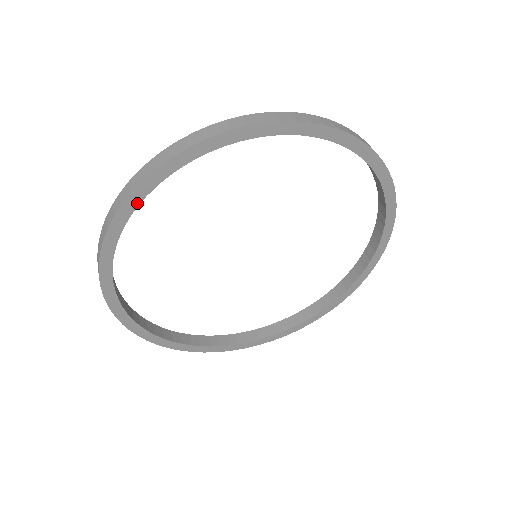
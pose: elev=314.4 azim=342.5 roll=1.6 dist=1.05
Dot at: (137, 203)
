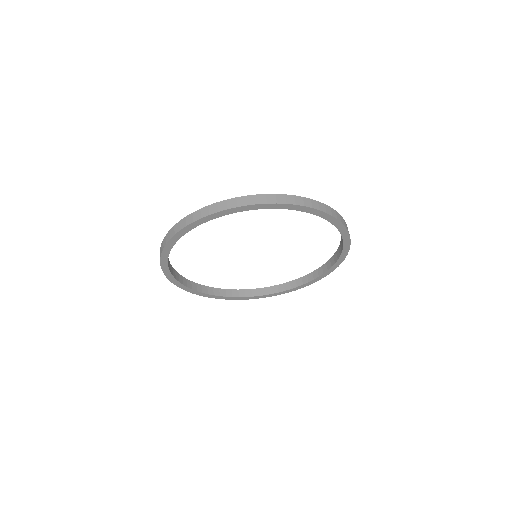
Dot at: (171, 247)
